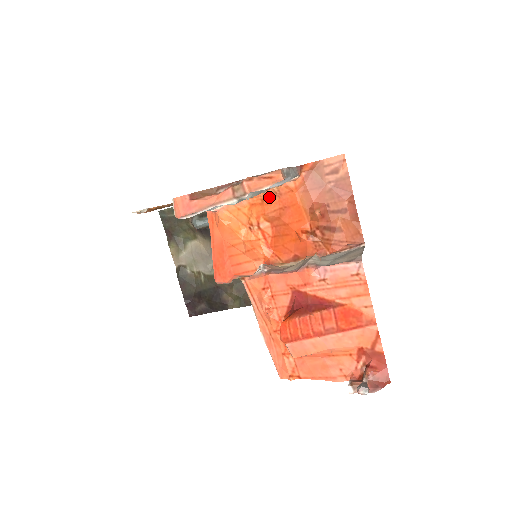
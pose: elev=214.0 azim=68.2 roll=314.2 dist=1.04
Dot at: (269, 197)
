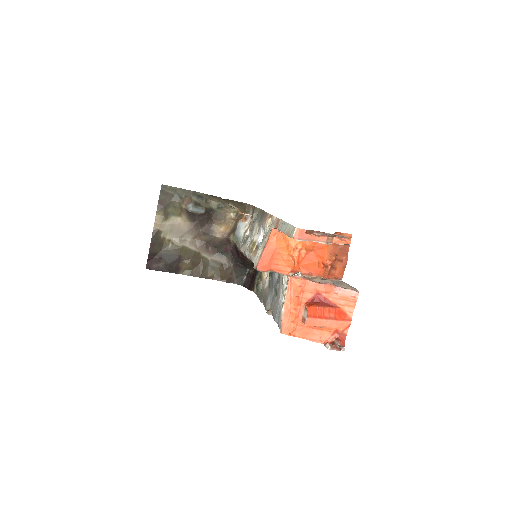
Dot at: occluded
